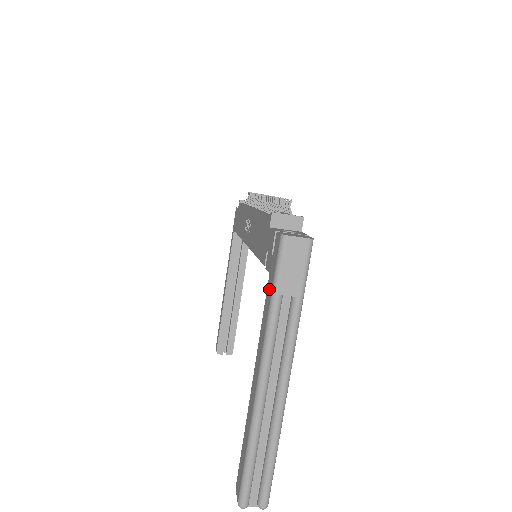
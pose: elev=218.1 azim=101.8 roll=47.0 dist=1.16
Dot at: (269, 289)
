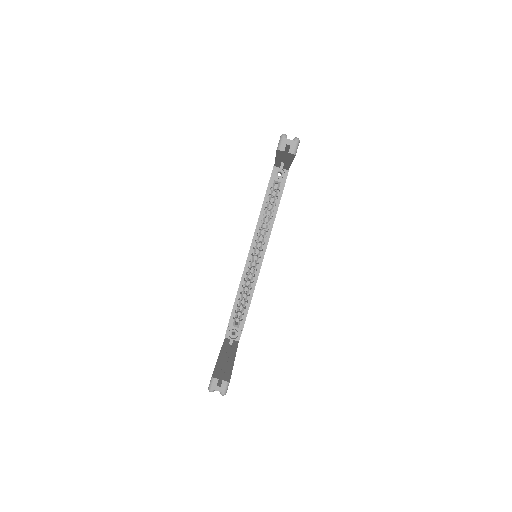
Dot at: occluded
